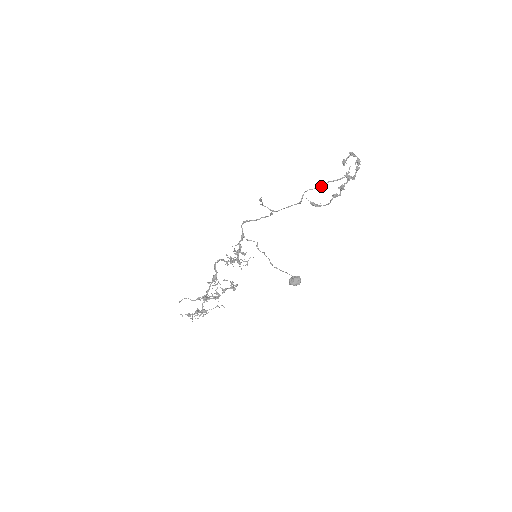
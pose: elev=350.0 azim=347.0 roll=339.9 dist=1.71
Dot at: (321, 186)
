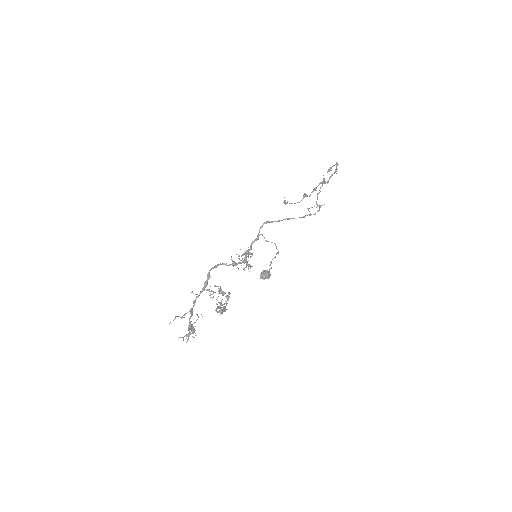
Dot at: occluded
